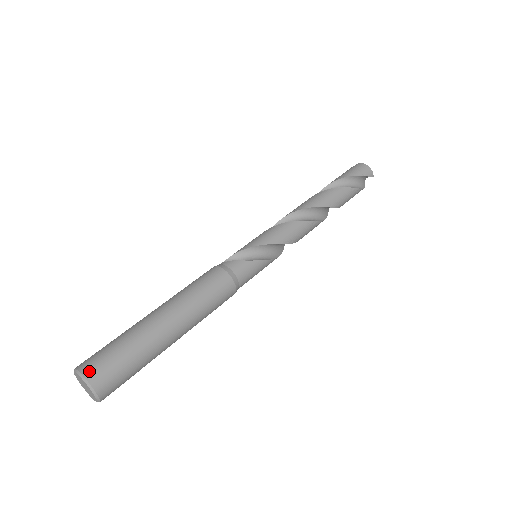
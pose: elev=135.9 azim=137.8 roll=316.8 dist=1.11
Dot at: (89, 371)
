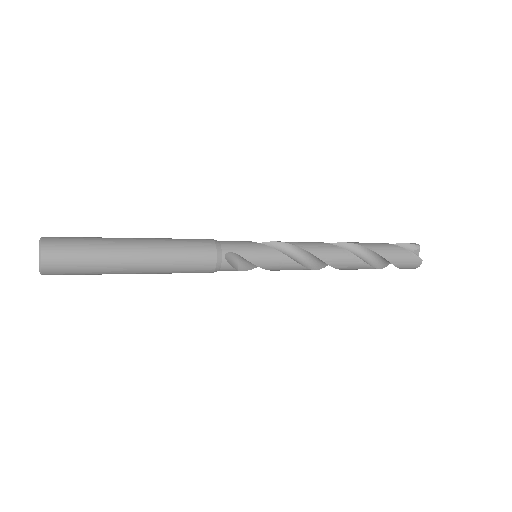
Dot at: occluded
